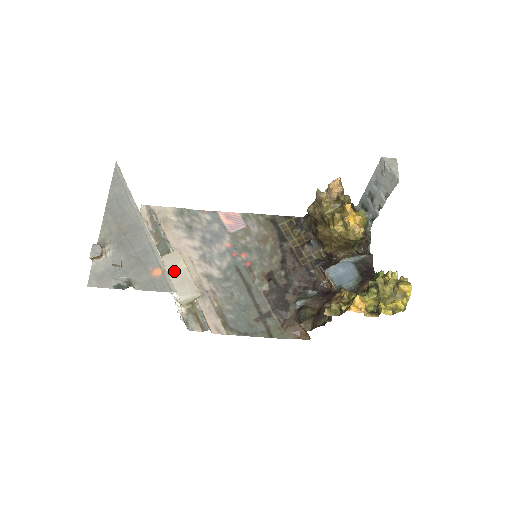
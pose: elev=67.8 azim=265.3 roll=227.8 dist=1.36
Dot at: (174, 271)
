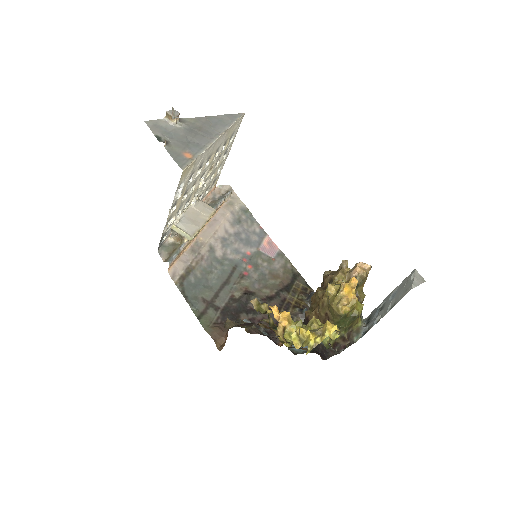
Dot at: (197, 213)
